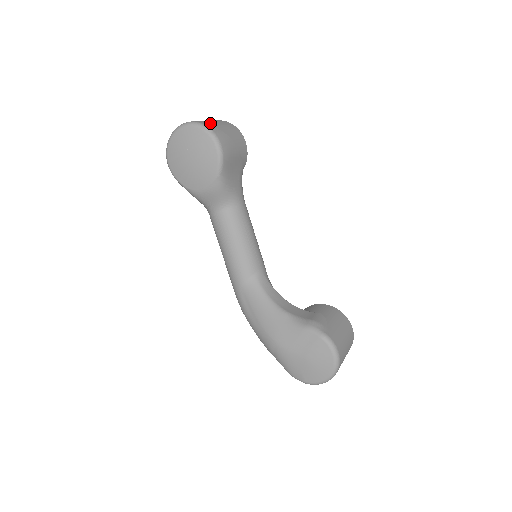
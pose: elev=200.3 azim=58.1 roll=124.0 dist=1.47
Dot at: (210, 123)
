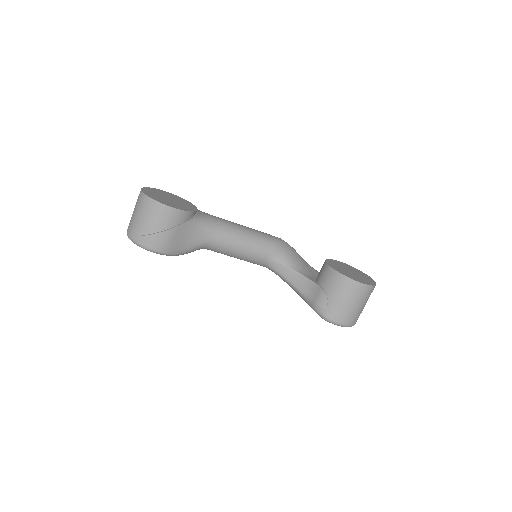
Dot at: (137, 229)
